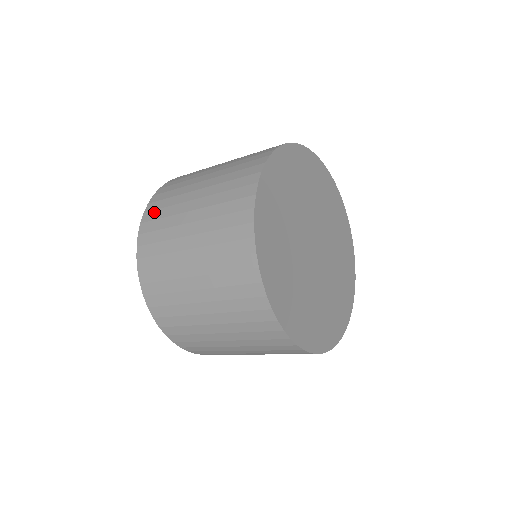
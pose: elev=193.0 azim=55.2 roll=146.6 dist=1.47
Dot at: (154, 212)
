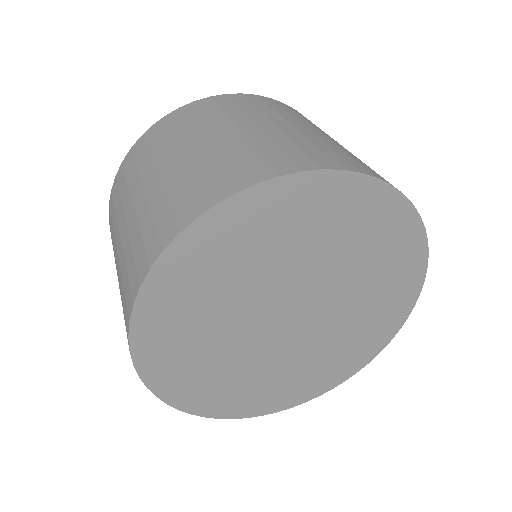
Dot at: (166, 125)
